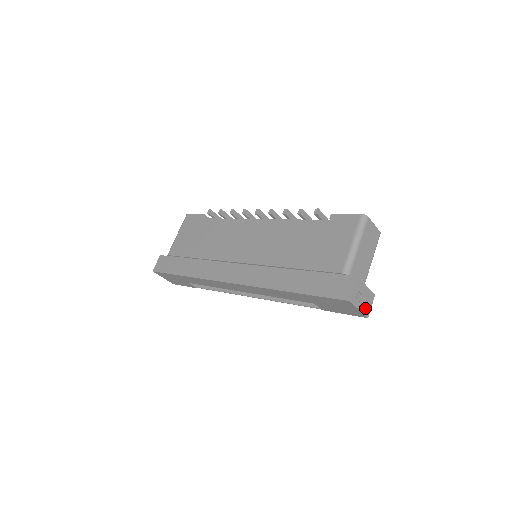
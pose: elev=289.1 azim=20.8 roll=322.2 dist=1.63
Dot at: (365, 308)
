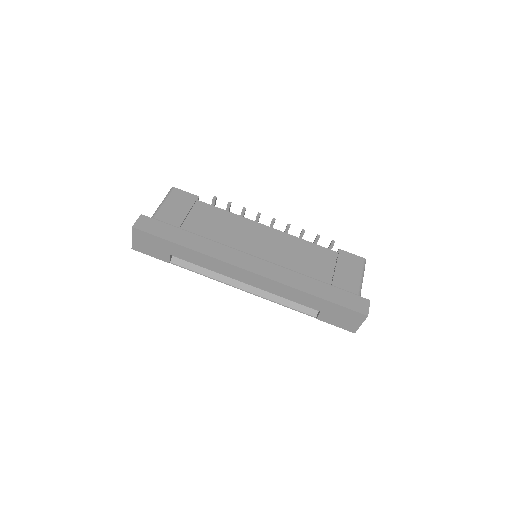
Dot at: occluded
